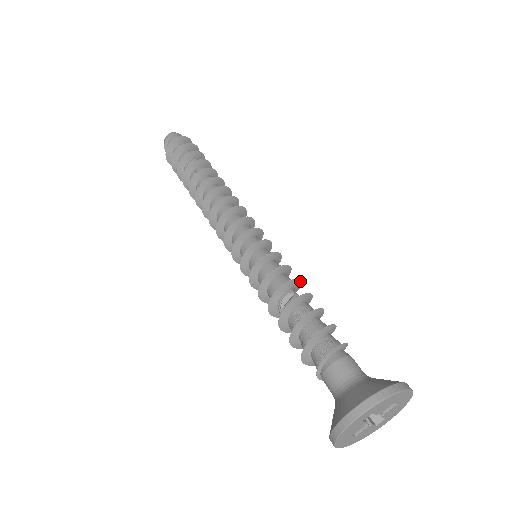
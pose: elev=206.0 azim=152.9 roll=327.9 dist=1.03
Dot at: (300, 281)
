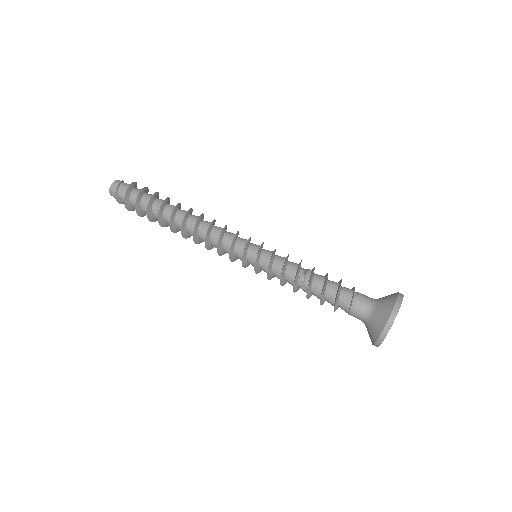
Dot at: occluded
